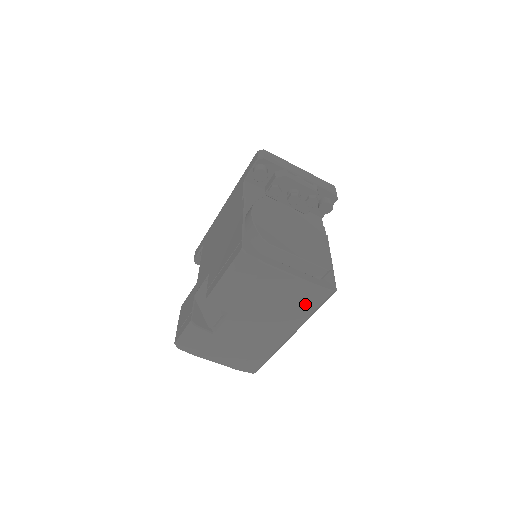
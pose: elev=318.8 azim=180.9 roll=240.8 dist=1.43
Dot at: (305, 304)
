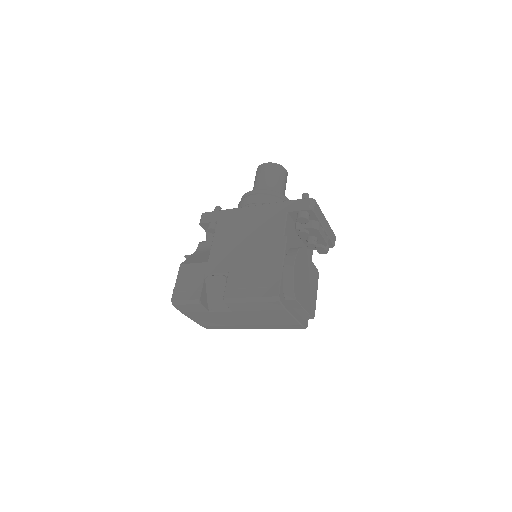
Dot at: (284, 326)
